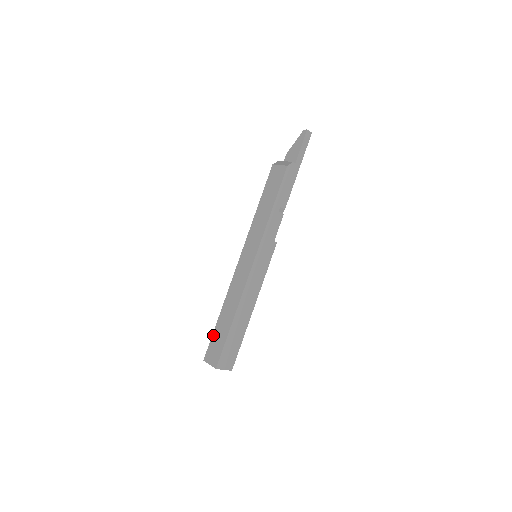
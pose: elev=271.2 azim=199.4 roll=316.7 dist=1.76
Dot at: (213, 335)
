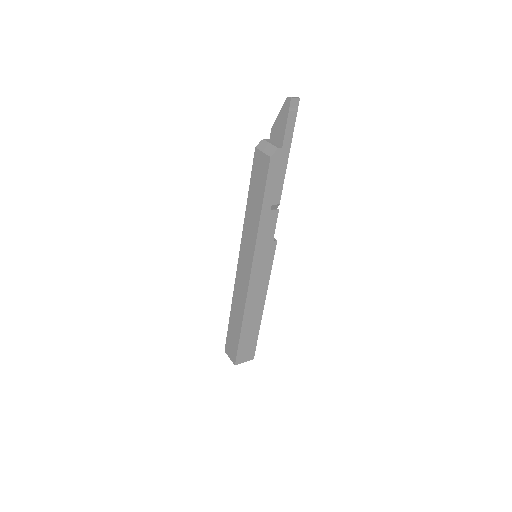
Dot at: (228, 331)
